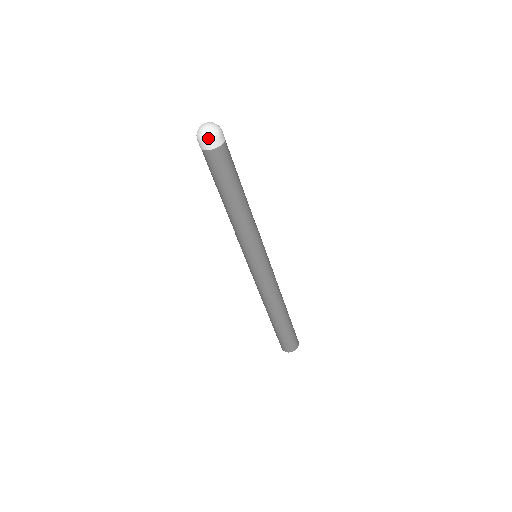
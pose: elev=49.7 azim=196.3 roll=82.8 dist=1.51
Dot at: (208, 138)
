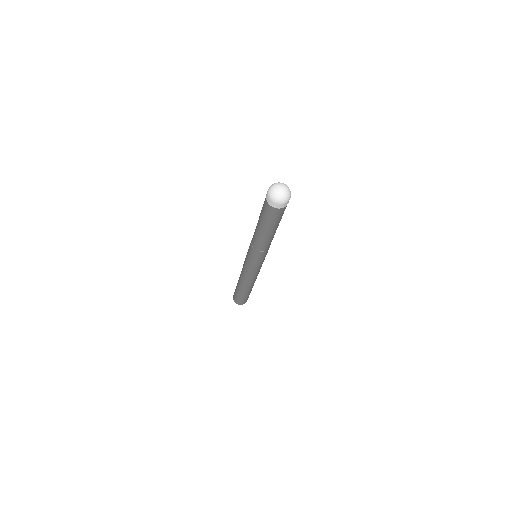
Dot at: (279, 202)
